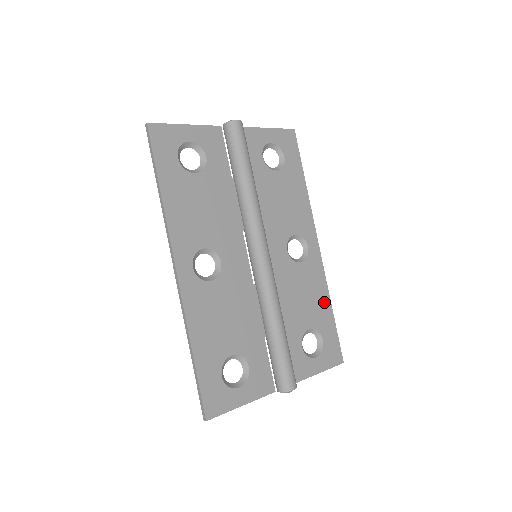
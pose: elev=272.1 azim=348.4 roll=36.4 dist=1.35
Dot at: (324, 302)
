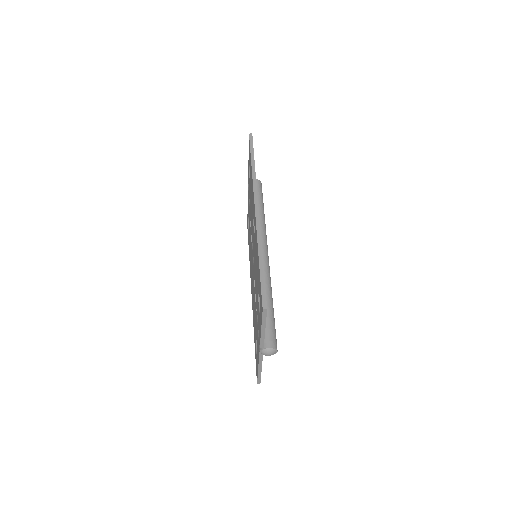
Dot at: occluded
